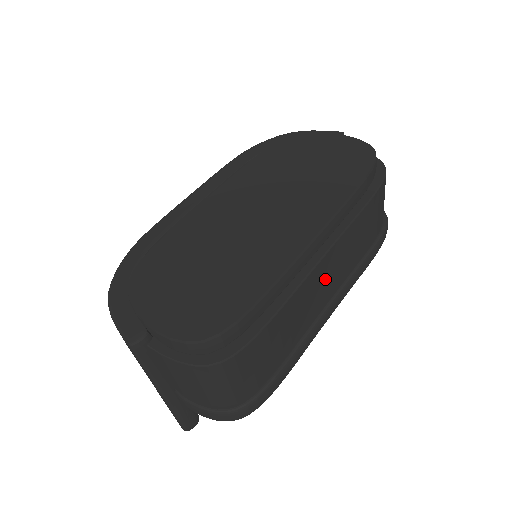
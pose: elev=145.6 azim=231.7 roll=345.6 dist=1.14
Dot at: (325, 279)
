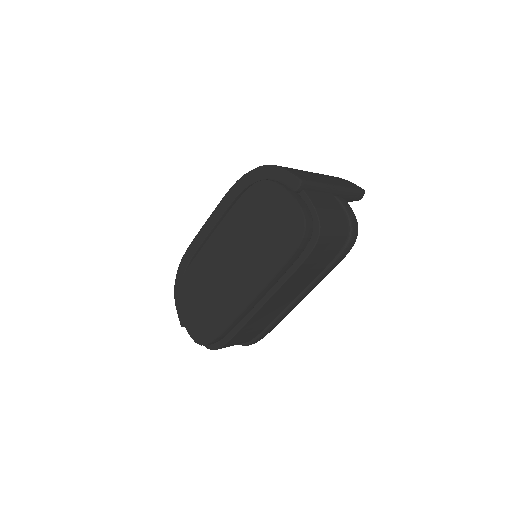
Dot at: (275, 304)
